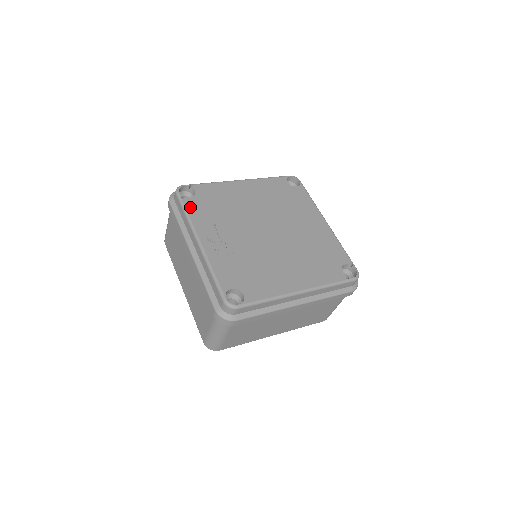
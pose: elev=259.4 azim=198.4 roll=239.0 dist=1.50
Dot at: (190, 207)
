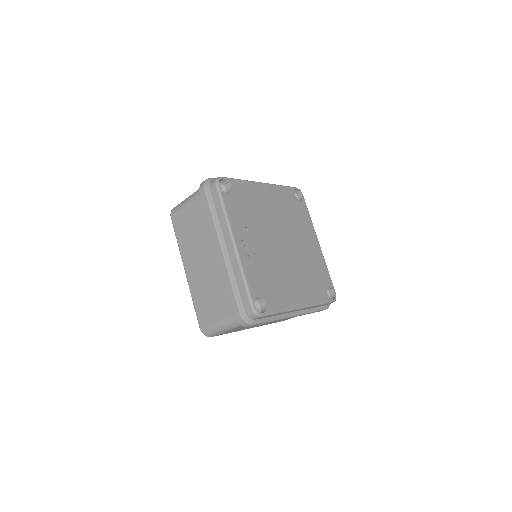
Dot at: (228, 204)
